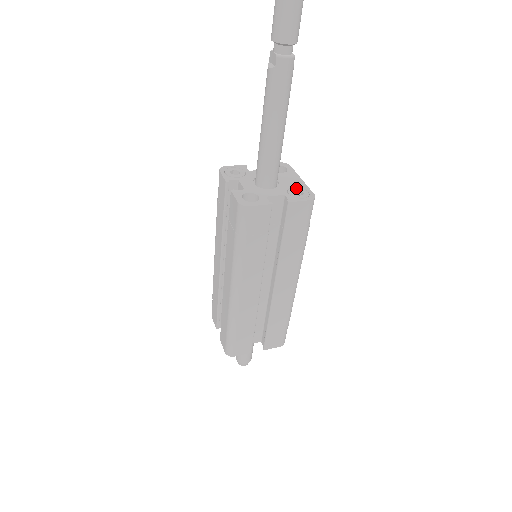
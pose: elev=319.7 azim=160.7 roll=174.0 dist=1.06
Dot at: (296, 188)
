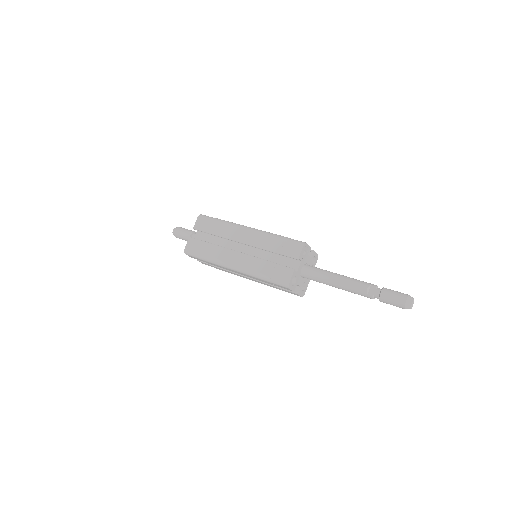
Dot at: (306, 284)
